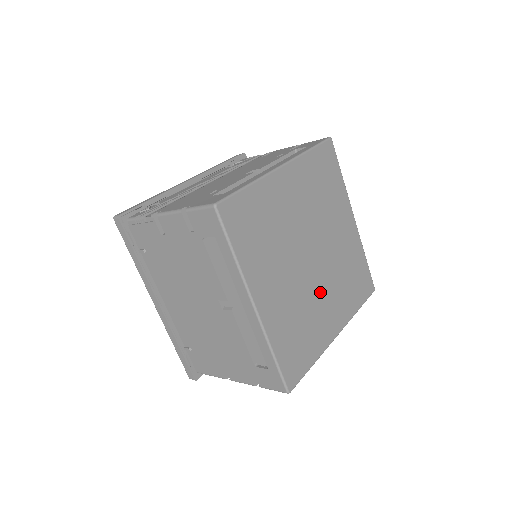
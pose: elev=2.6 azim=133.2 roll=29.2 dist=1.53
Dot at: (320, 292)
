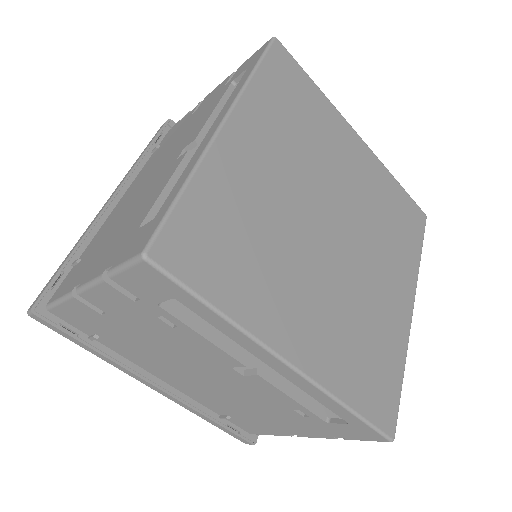
Dot at: (311, 272)
